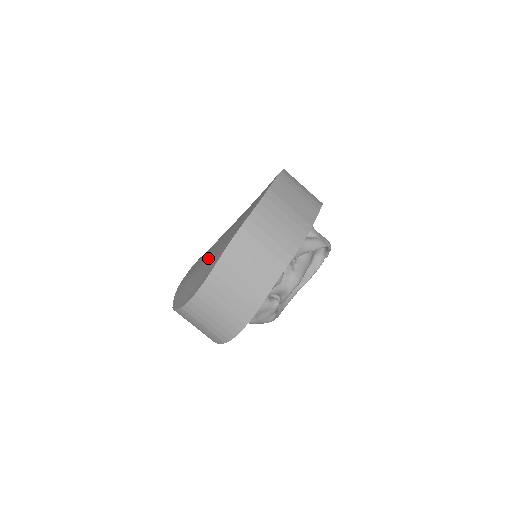
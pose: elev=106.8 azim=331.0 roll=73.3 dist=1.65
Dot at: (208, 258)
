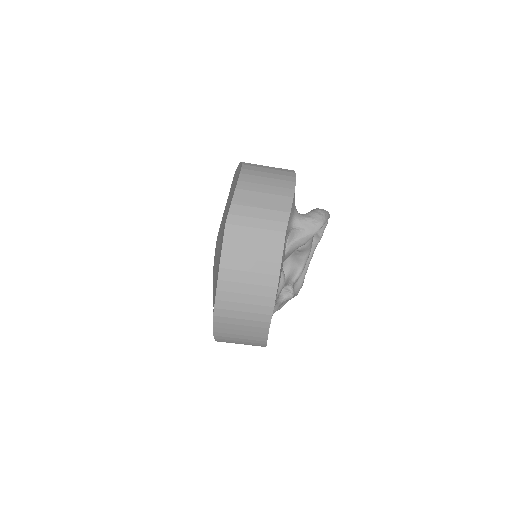
Dot at: occluded
